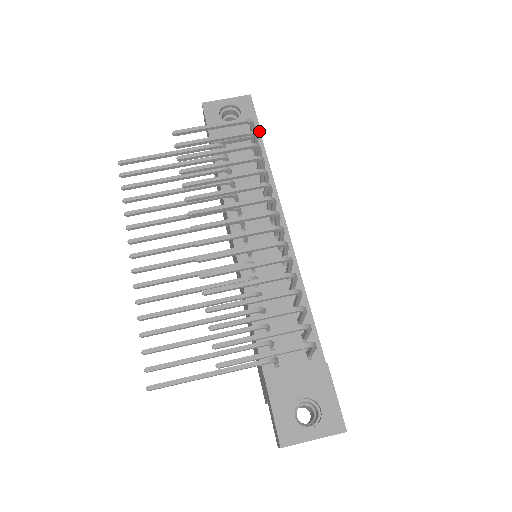
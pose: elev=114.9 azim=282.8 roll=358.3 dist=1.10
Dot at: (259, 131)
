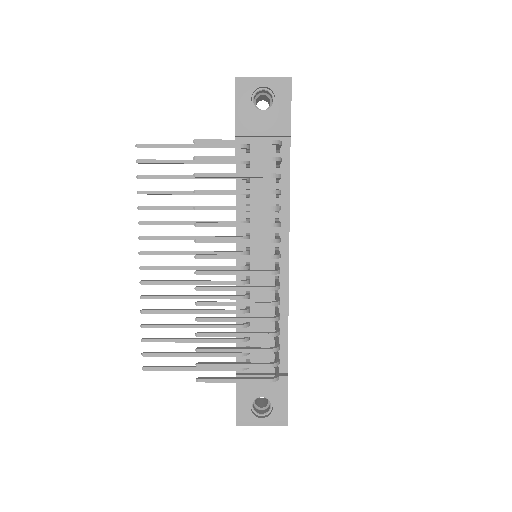
Dot at: (289, 131)
